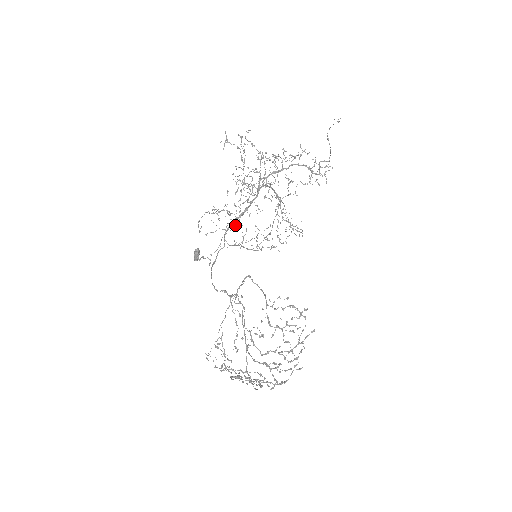
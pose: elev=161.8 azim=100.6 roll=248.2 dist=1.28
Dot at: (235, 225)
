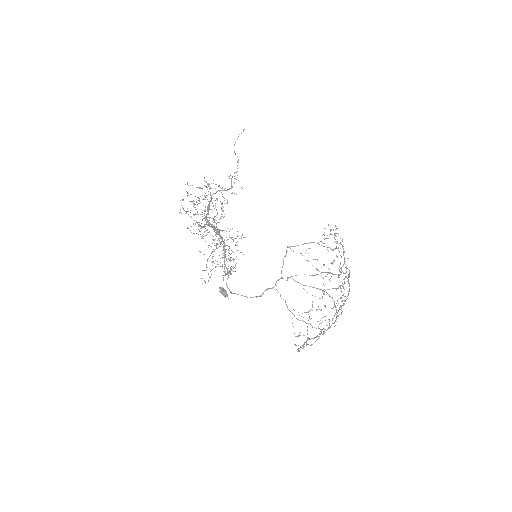
Dot at: occluded
